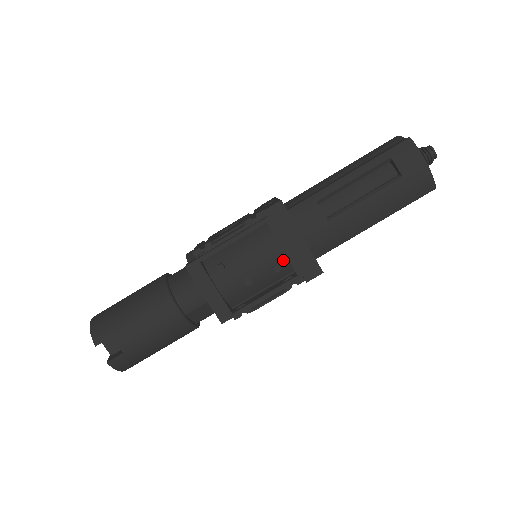
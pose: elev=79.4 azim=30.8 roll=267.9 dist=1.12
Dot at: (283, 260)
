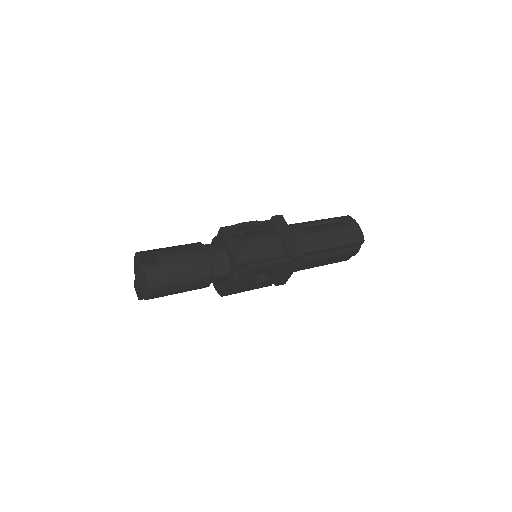
Dot at: (280, 244)
